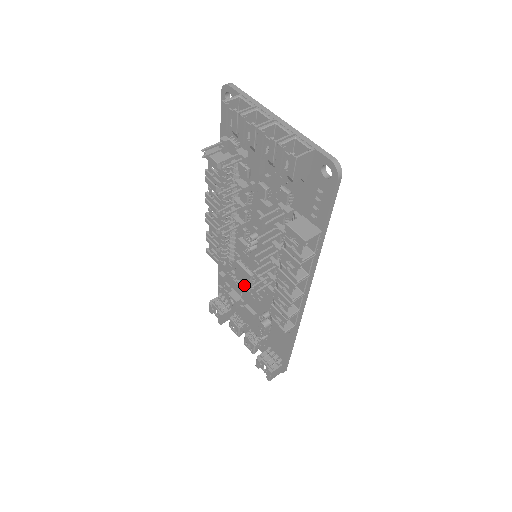
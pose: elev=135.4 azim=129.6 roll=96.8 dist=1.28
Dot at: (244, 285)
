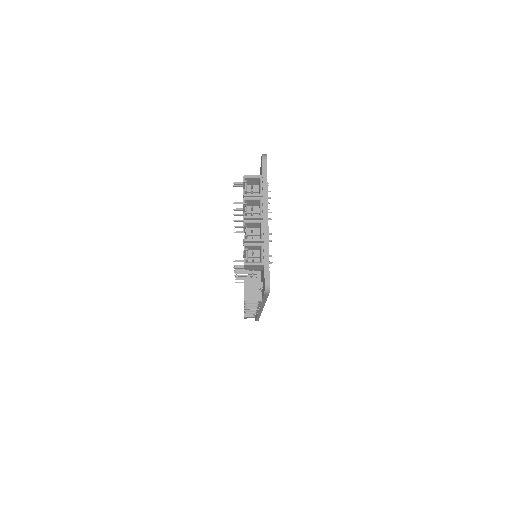
Dot at: occluded
